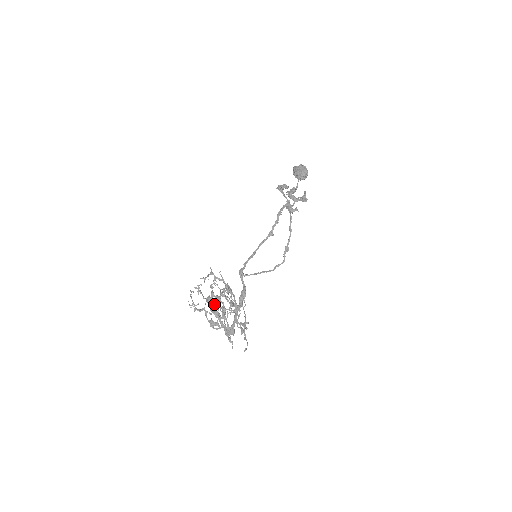
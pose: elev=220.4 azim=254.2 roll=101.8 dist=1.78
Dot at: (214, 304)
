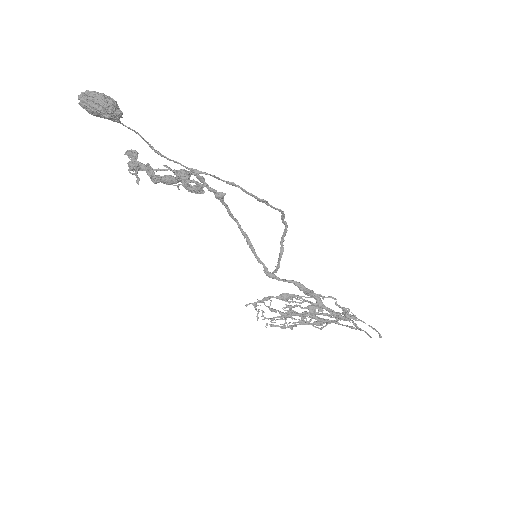
Dot at: occluded
